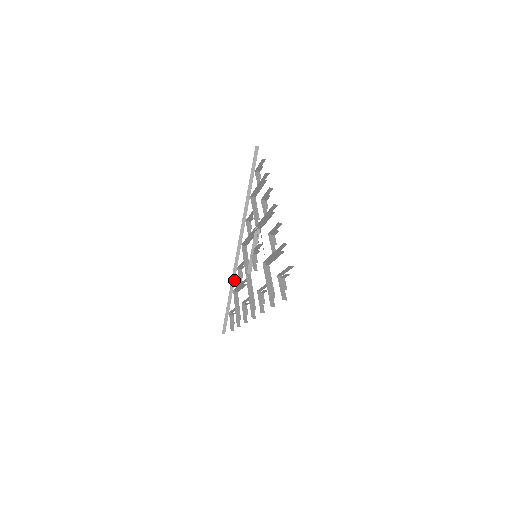
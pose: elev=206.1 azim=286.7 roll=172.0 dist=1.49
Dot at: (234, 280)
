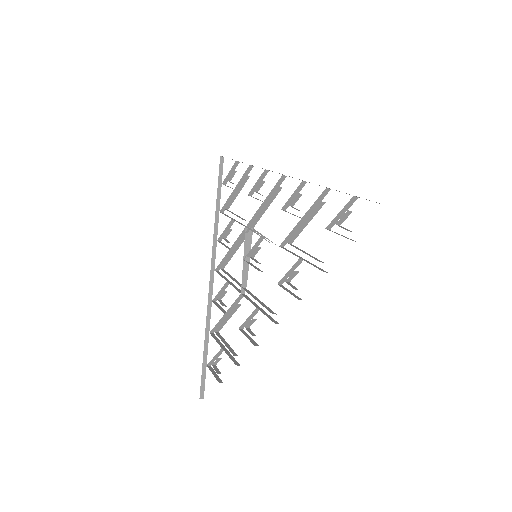
Dot at: (209, 318)
